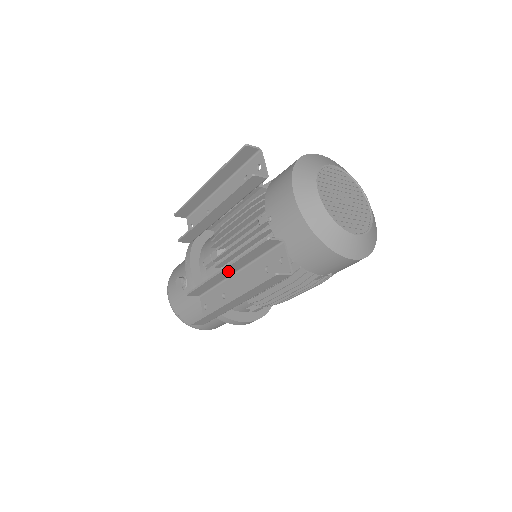
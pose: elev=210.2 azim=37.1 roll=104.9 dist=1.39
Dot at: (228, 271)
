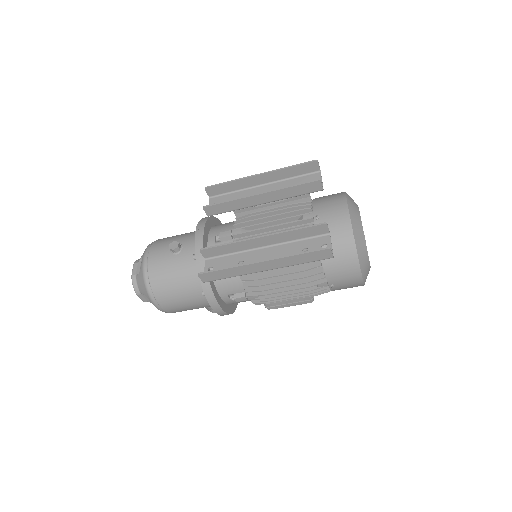
Dot at: (262, 241)
